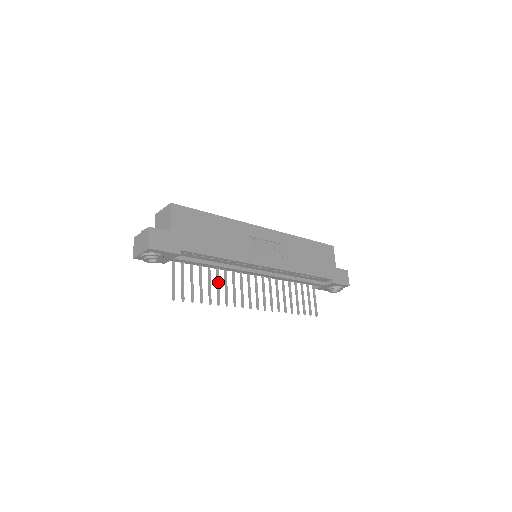
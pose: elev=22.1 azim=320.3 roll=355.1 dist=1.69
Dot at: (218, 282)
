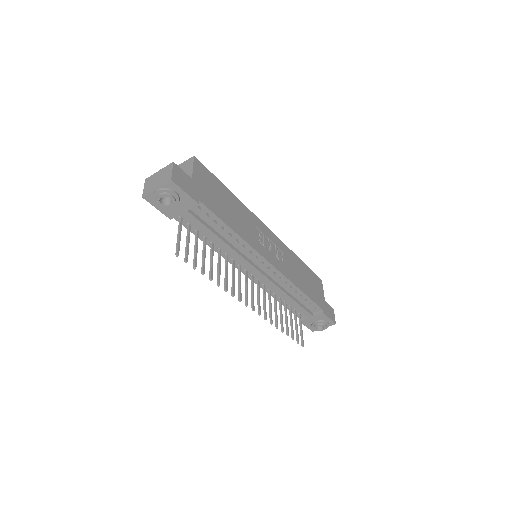
Dot at: (220, 263)
